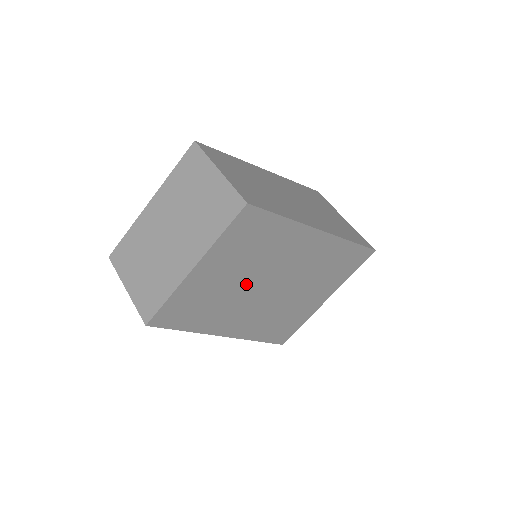
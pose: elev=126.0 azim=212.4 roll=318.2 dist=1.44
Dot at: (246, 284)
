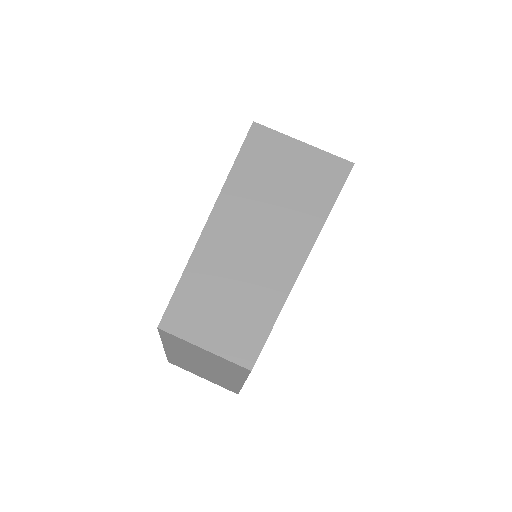
Dot at: occluded
